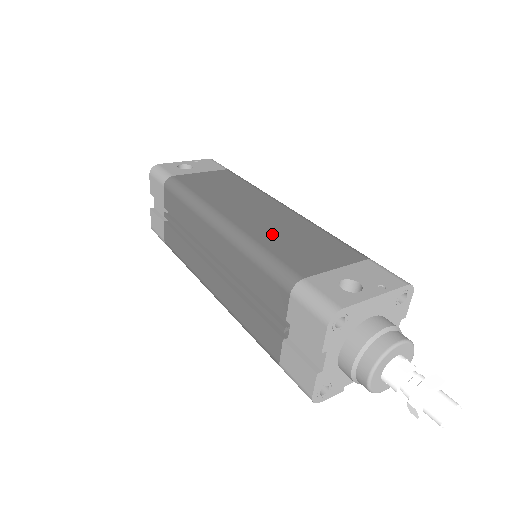
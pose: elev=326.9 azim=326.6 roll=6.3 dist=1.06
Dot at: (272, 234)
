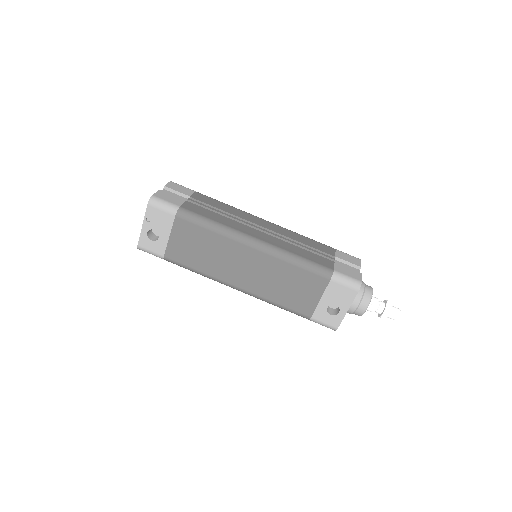
Dot at: (272, 288)
